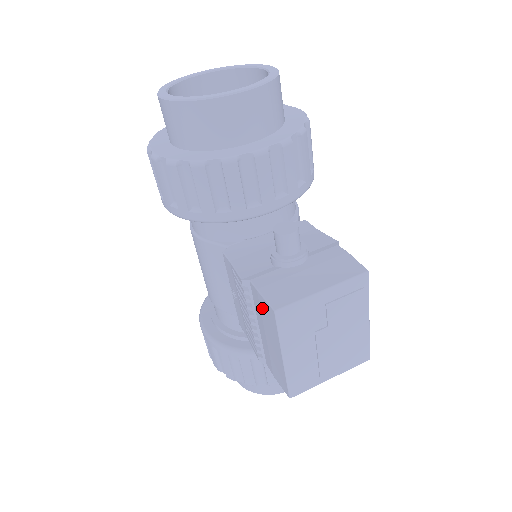
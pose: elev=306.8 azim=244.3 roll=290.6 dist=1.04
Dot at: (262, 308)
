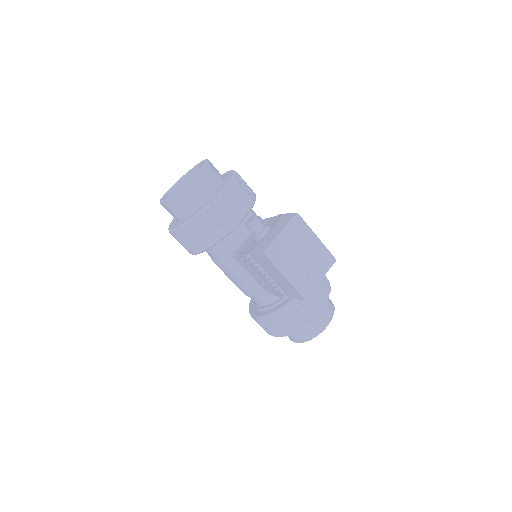
Dot at: (261, 260)
